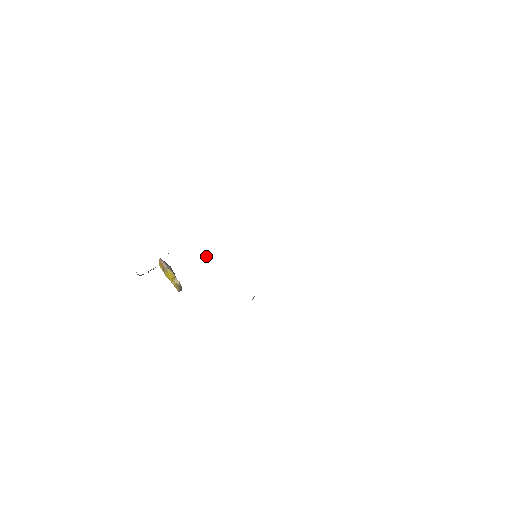
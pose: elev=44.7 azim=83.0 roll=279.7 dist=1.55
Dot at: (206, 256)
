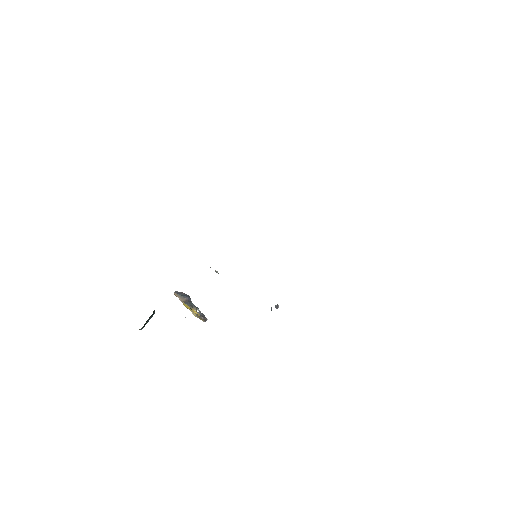
Dot at: (215, 271)
